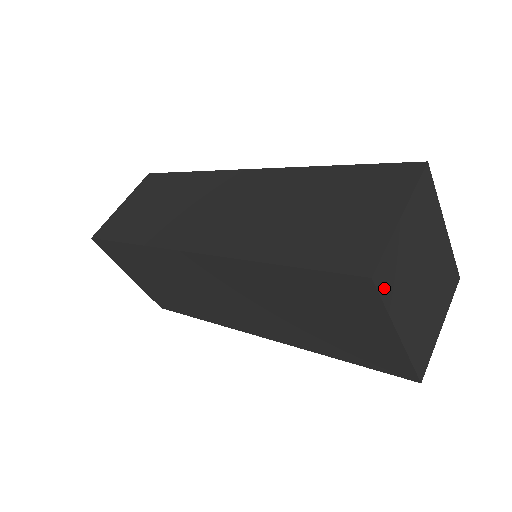
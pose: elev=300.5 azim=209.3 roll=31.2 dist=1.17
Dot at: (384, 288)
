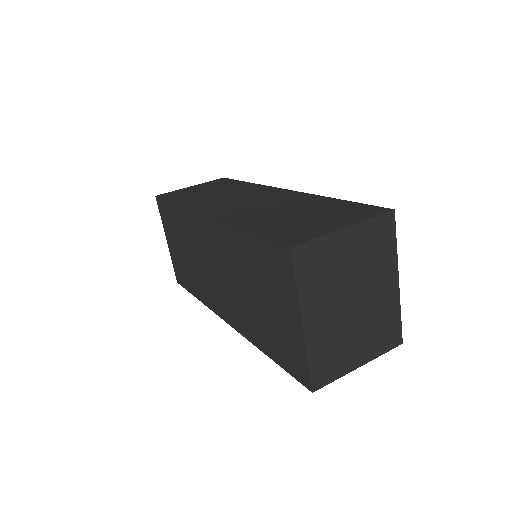
Dot at: (302, 268)
